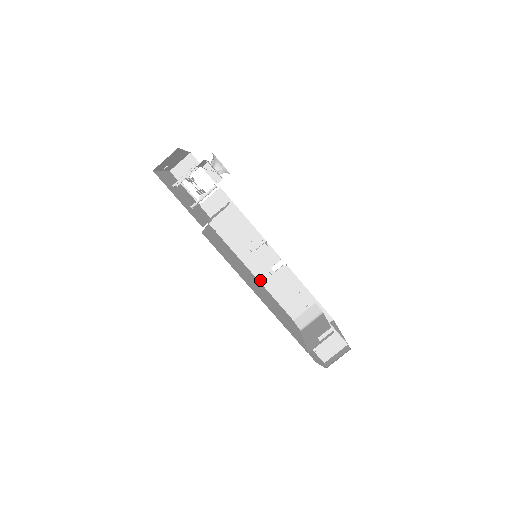
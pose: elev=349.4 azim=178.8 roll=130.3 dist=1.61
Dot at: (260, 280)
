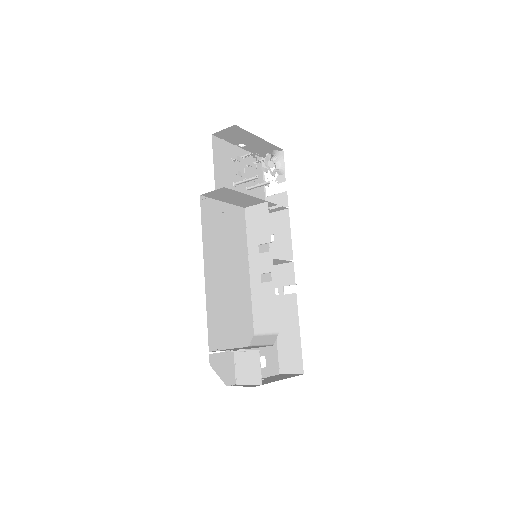
Dot at: (251, 281)
